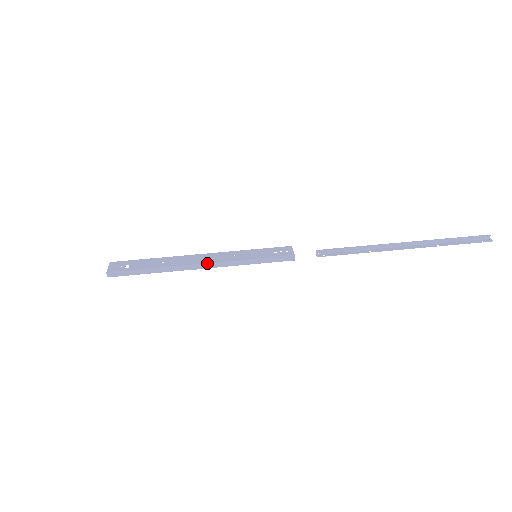
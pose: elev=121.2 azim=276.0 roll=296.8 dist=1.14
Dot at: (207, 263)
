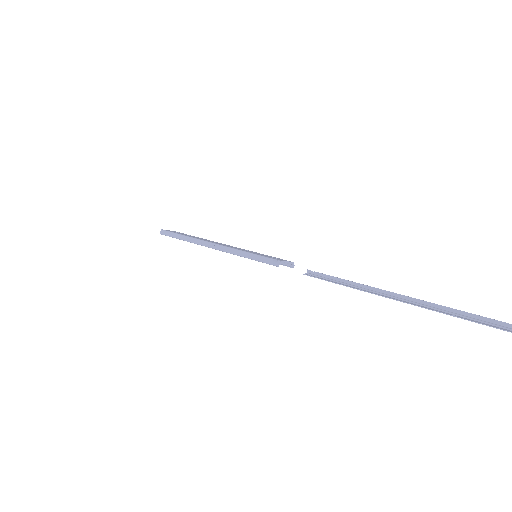
Dot at: (216, 243)
